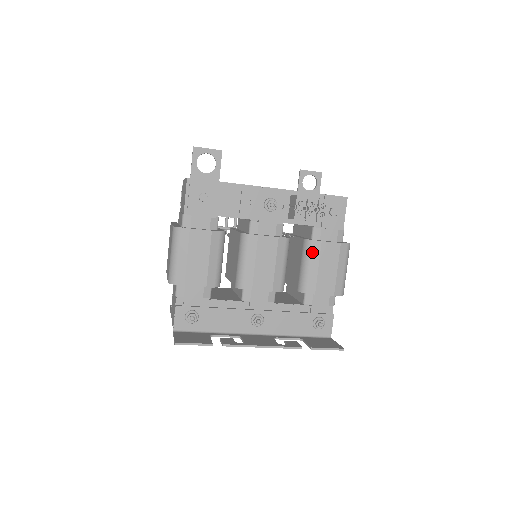
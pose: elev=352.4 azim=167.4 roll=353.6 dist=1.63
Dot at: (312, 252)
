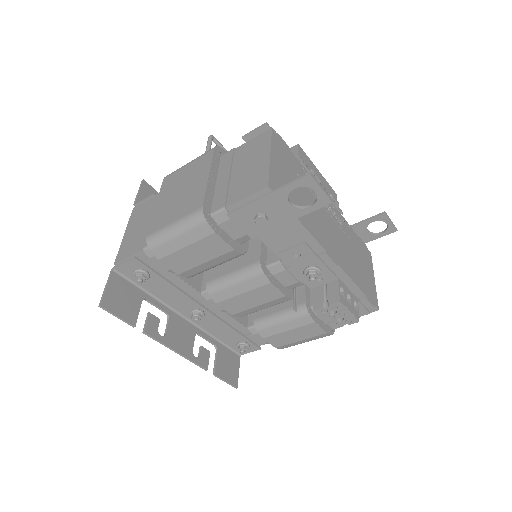
Dot at: (298, 319)
